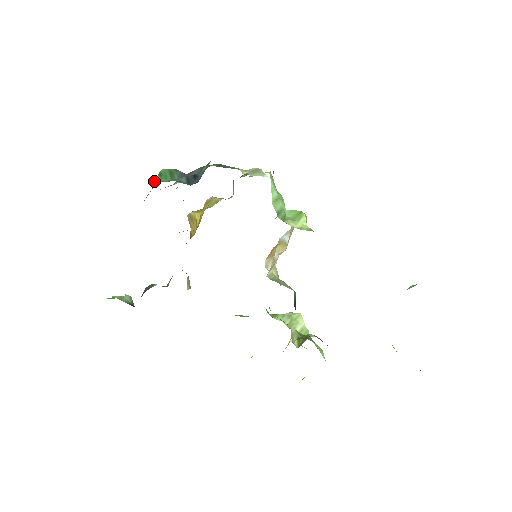
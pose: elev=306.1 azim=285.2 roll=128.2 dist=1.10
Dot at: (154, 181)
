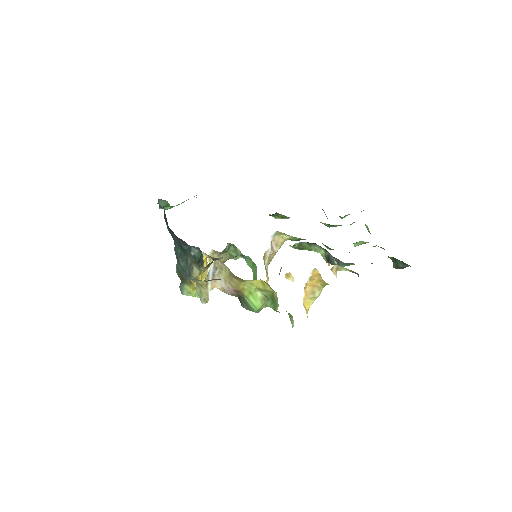
Dot at: occluded
